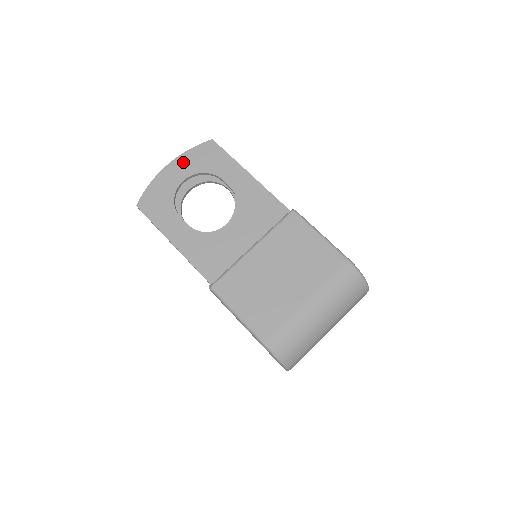
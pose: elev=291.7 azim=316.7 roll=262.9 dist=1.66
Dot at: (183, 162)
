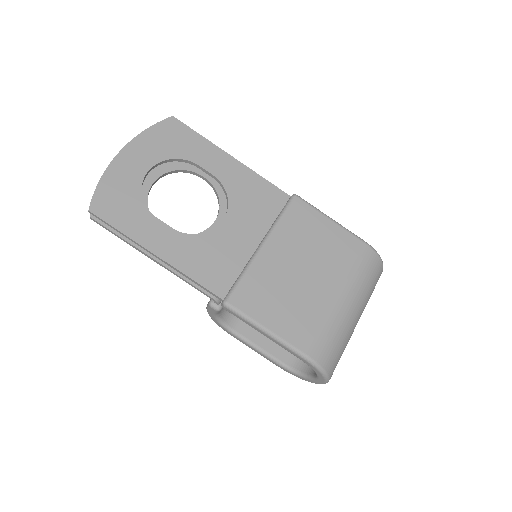
Dot at: (141, 146)
